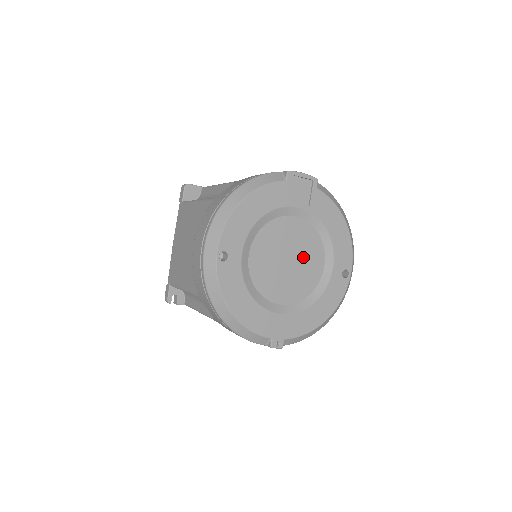
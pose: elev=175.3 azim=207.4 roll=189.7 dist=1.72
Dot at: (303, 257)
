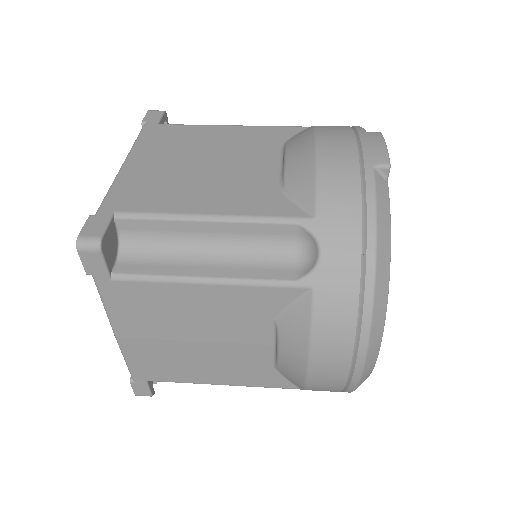
Dot at: occluded
